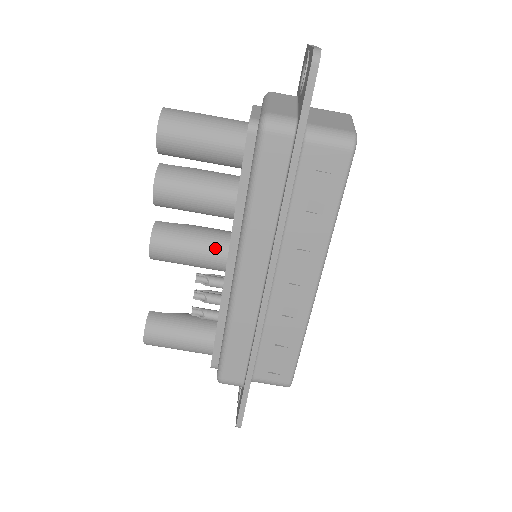
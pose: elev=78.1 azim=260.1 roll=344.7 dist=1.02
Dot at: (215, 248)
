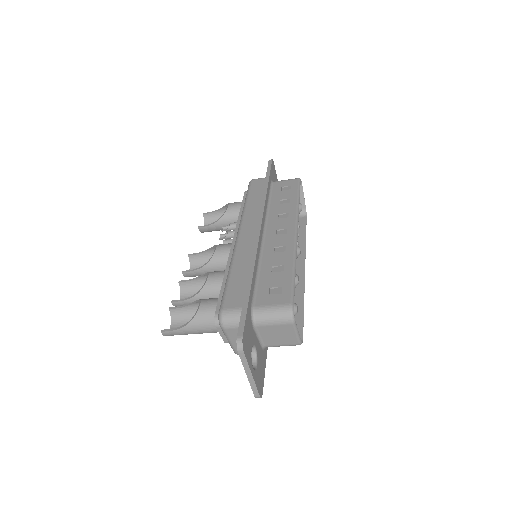
Dot at: occluded
